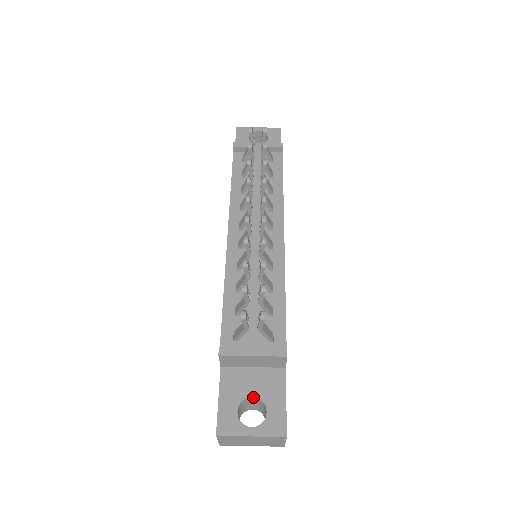
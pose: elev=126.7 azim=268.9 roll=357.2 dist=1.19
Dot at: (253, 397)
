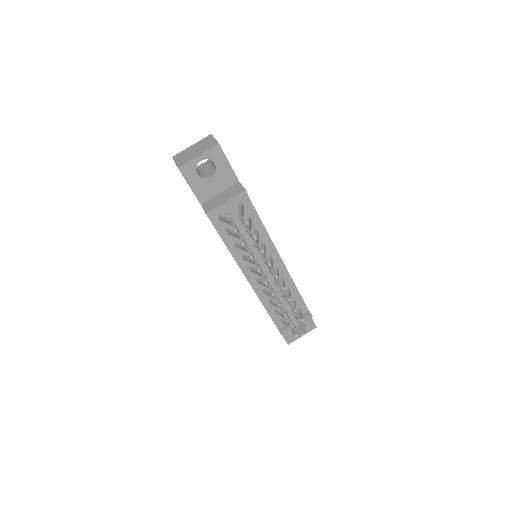
Dot at: occluded
